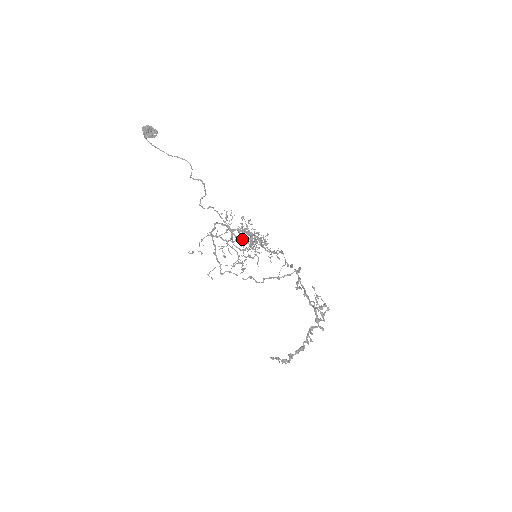
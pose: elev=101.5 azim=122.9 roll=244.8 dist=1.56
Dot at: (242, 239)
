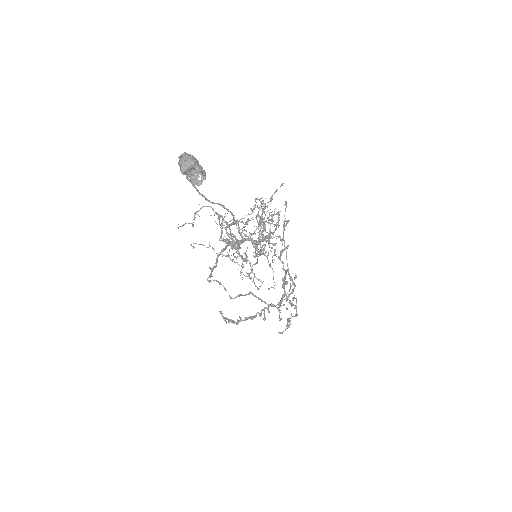
Dot at: occluded
